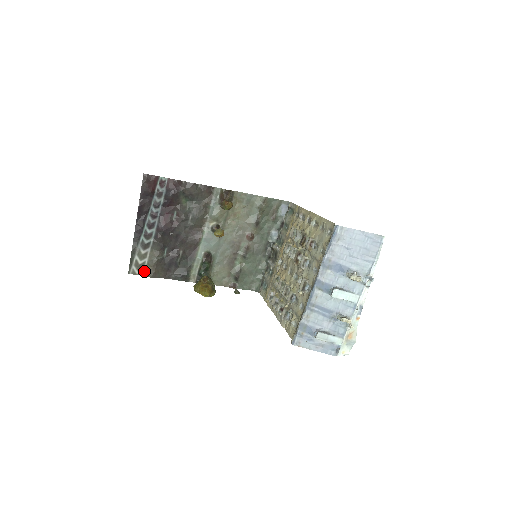
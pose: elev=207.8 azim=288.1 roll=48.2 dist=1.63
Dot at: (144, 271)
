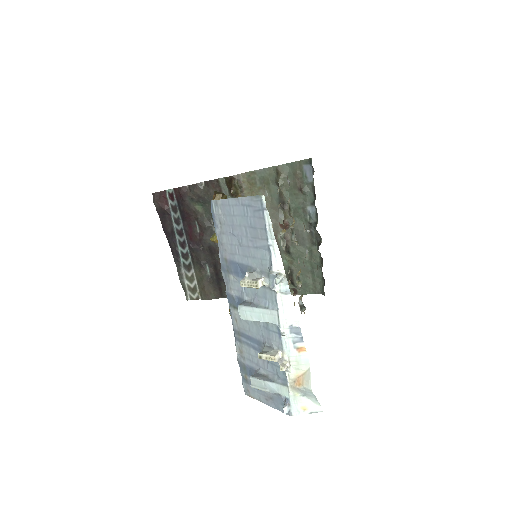
Dot at: (199, 294)
